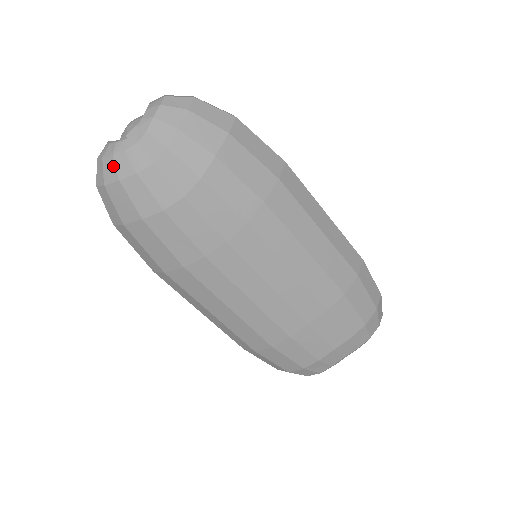
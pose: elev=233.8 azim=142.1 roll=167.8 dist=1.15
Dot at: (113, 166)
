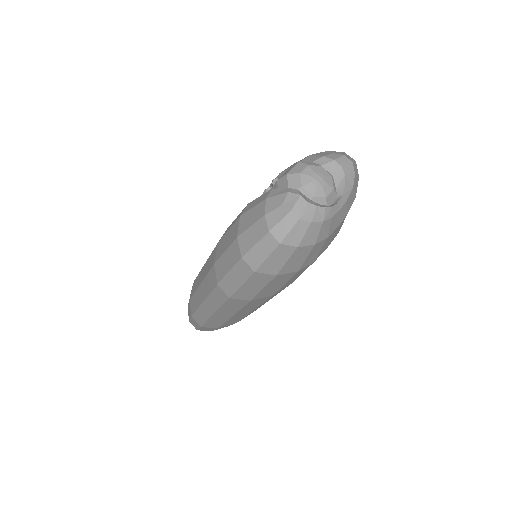
Dot at: (317, 232)
